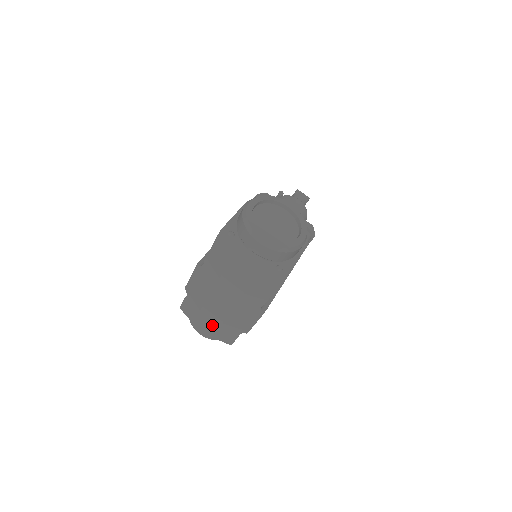
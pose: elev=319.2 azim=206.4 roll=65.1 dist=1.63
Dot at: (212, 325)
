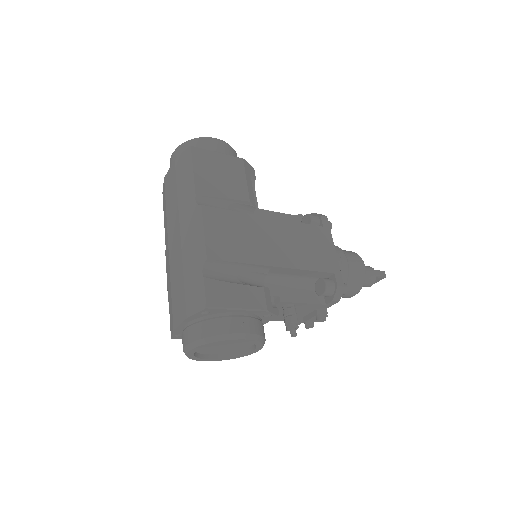
Dot at: (181, 297)
